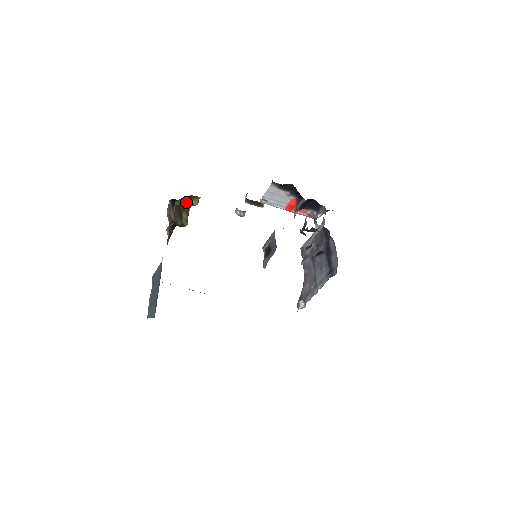
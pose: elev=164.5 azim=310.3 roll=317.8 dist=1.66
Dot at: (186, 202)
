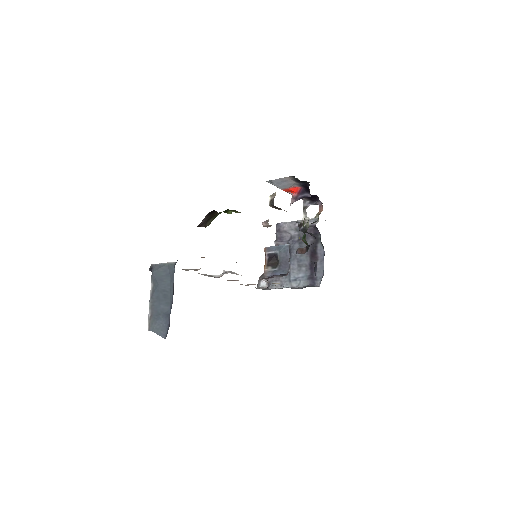
Dot at: occluded
